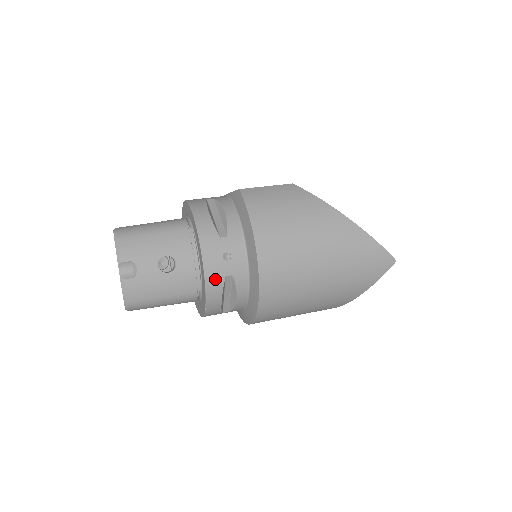
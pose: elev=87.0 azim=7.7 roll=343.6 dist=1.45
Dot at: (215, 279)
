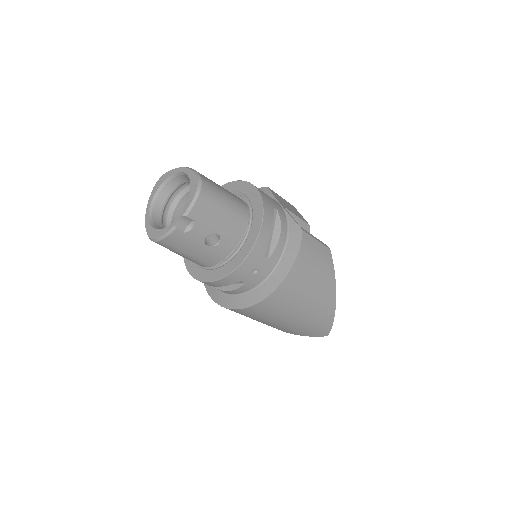
Dot at: (234, 278)
